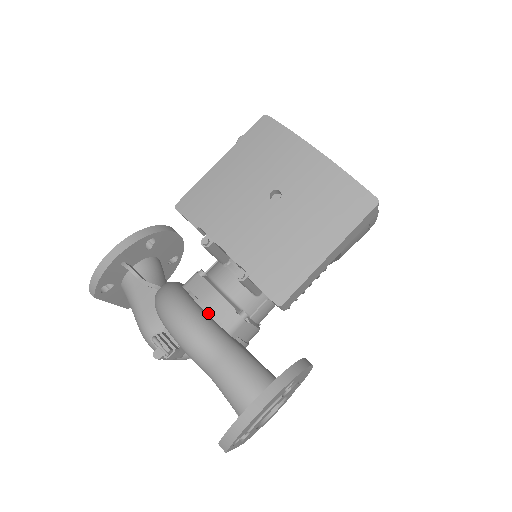
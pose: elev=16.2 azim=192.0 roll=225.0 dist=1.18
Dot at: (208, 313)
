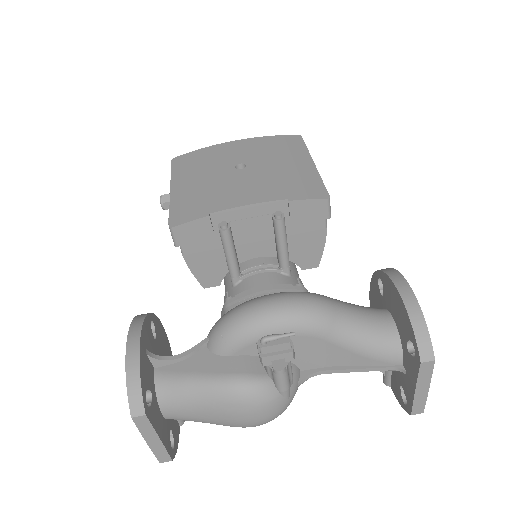
Dot at: occluded
